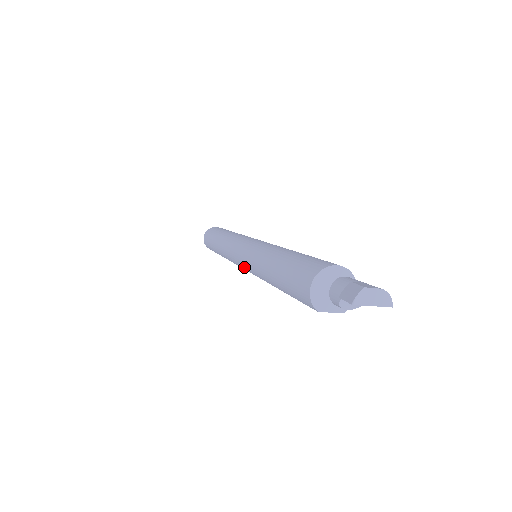
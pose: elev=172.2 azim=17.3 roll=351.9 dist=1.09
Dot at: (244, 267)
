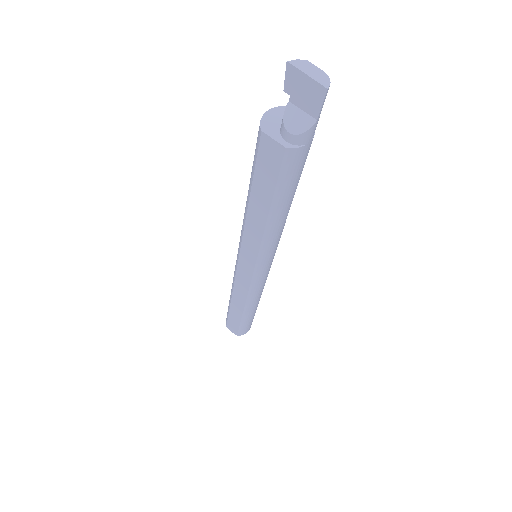
Dot at: (238, 250)
